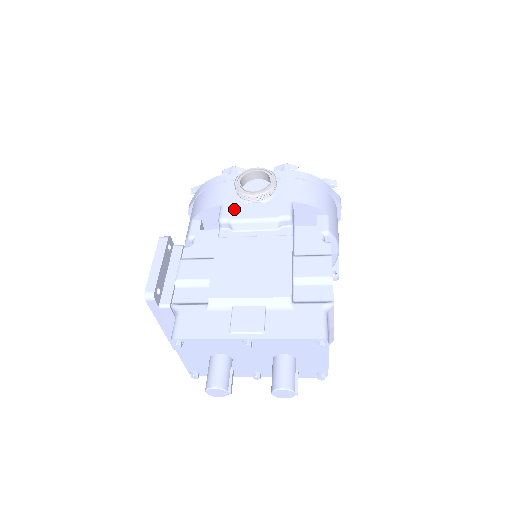
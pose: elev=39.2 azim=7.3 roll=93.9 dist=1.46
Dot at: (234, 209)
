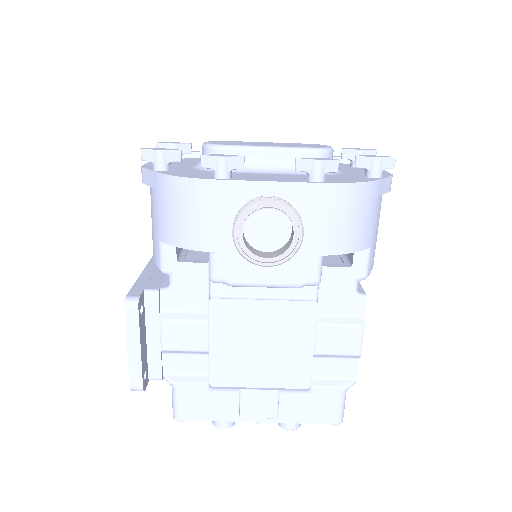
Dot at: (232, 264)
